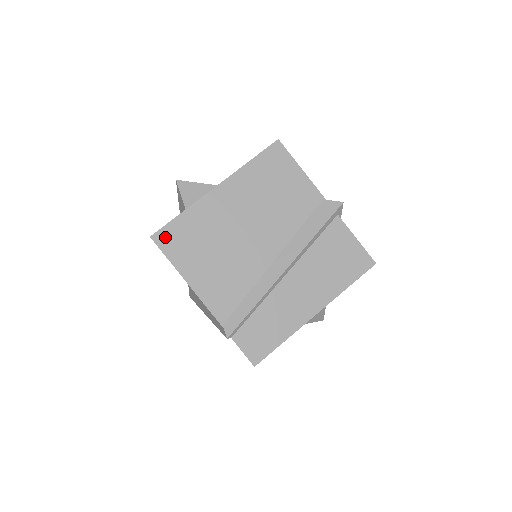
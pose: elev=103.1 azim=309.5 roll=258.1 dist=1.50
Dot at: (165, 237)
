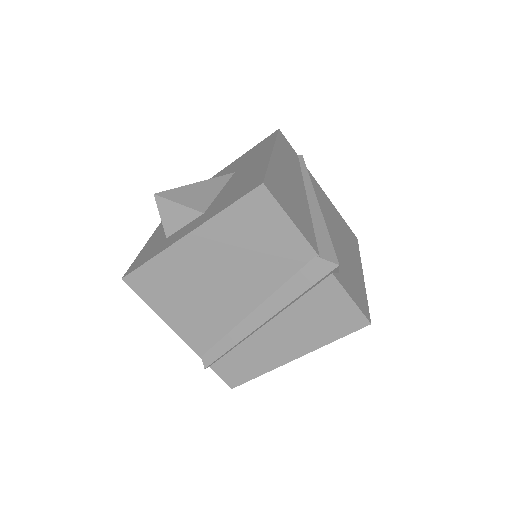
Dot at: (137, 280)
